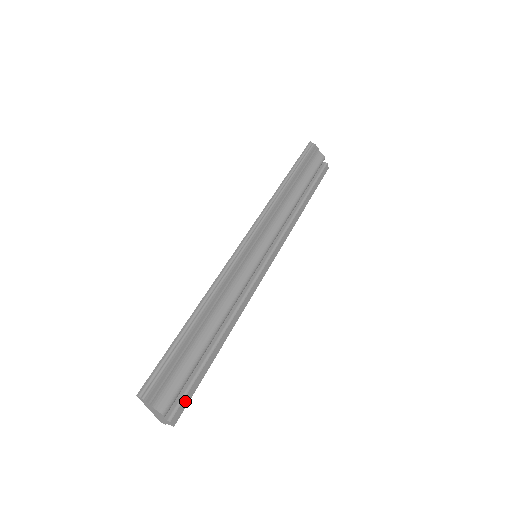
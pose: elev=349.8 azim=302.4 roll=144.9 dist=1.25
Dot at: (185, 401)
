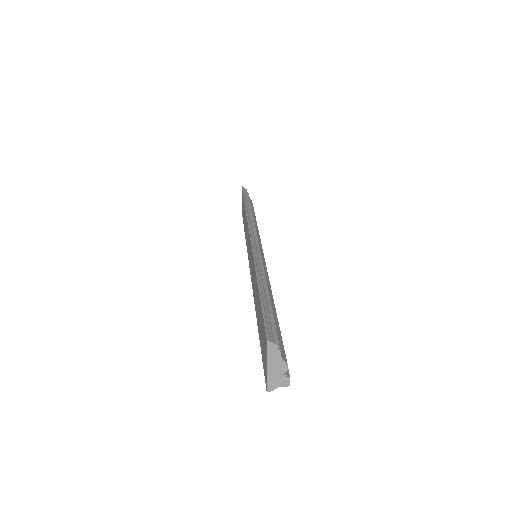
Dot at: occluded
